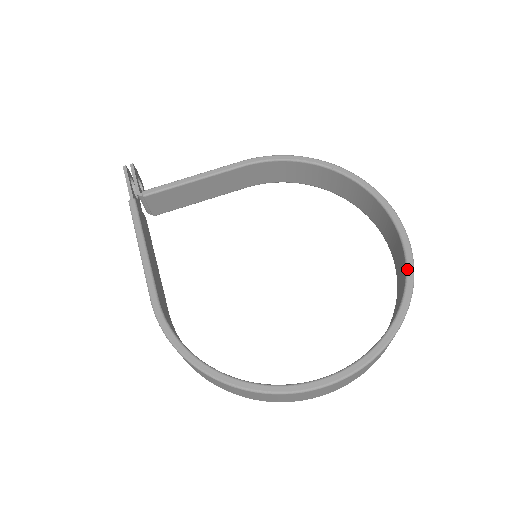
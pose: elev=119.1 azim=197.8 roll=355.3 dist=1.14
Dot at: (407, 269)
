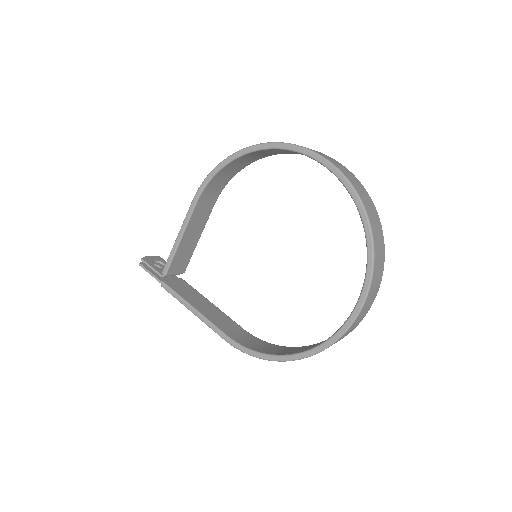
Dot at: (348, 192)
